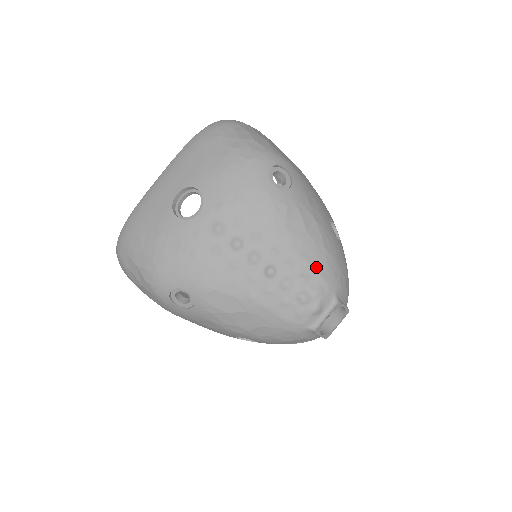
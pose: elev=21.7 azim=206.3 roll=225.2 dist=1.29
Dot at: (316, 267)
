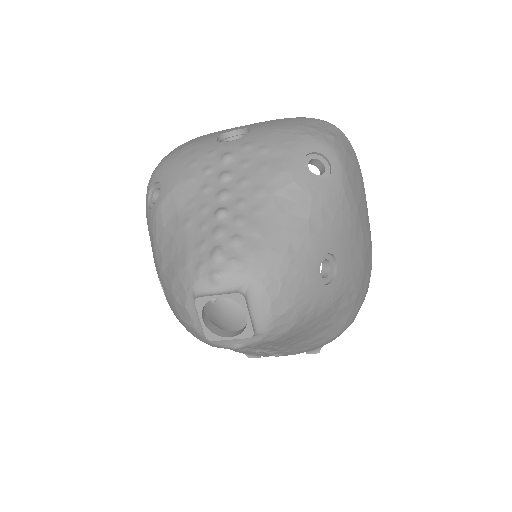
Dot at: (259, 244)
